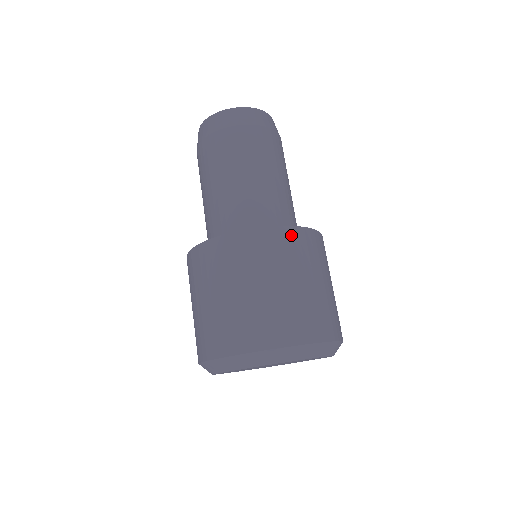
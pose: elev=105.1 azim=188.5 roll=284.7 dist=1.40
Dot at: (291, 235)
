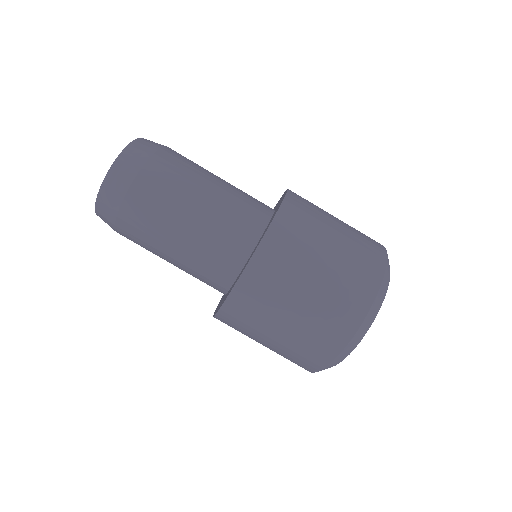
Dot at: (251, 279)
